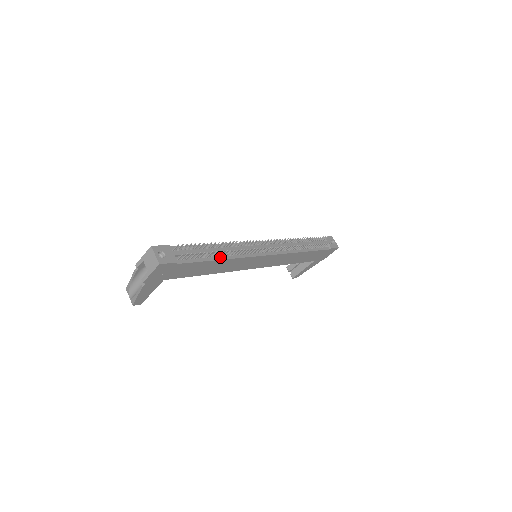
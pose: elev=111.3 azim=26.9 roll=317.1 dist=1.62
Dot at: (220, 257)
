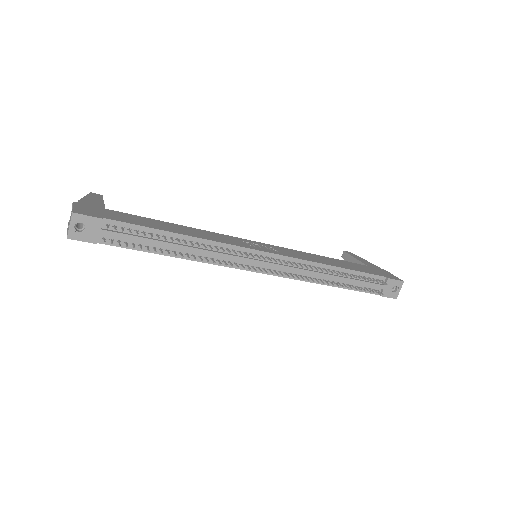
Dot at: (175, 253)
